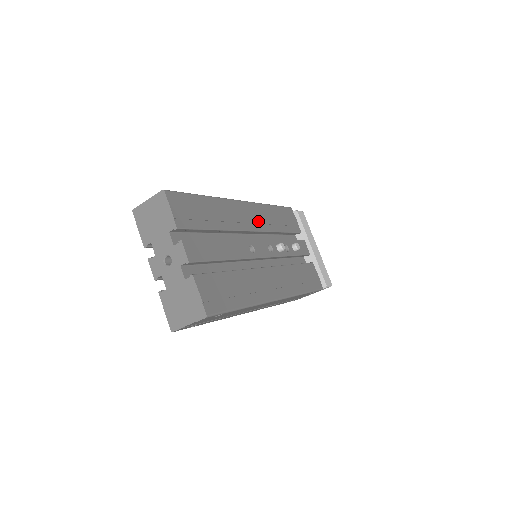
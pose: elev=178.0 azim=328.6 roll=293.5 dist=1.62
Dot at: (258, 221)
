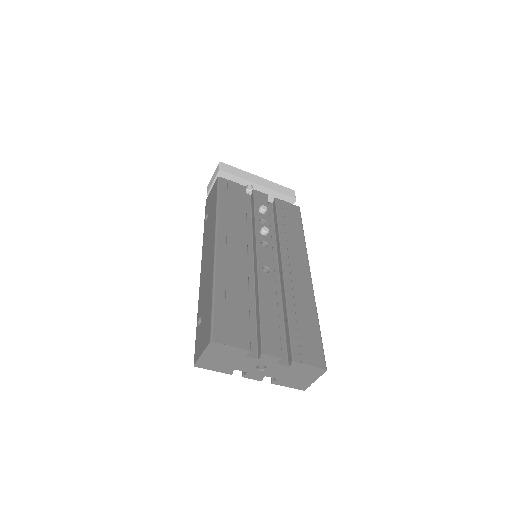
Dot at: (237, 238)
